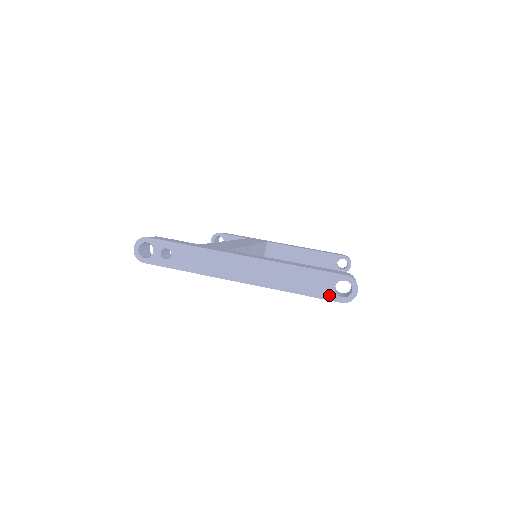
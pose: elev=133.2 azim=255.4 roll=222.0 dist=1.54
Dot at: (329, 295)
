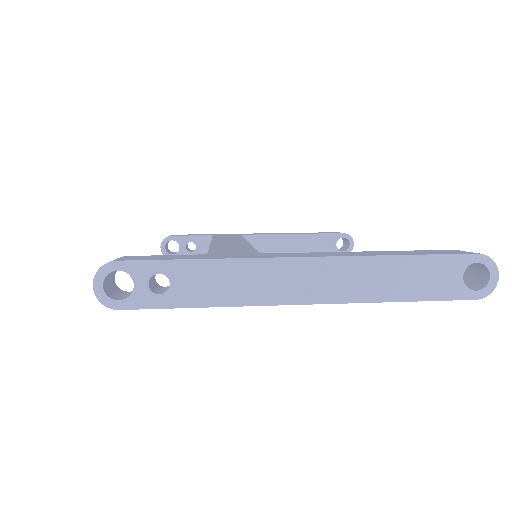
Dot at: (456, 292)
